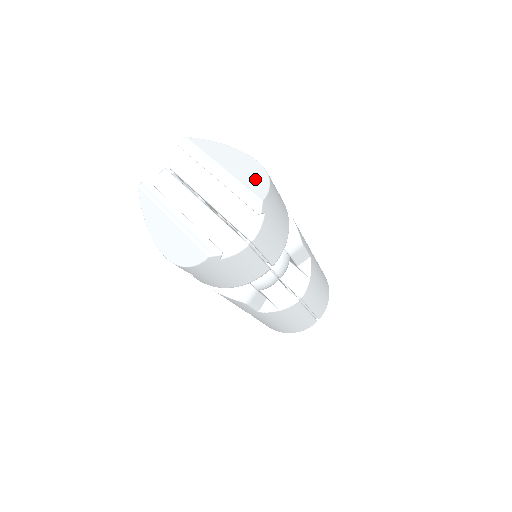
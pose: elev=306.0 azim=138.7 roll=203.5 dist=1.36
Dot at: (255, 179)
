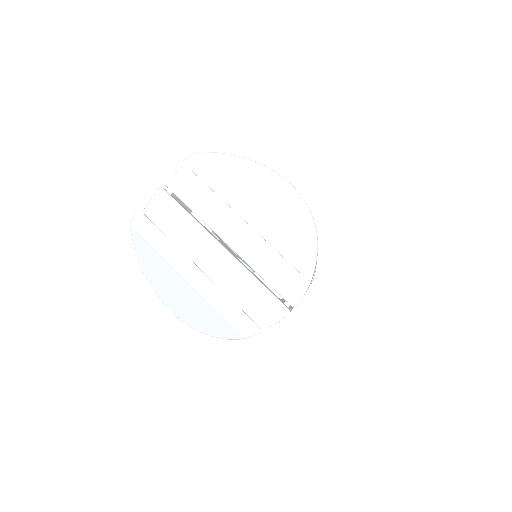
Dot at: (298, 223)
